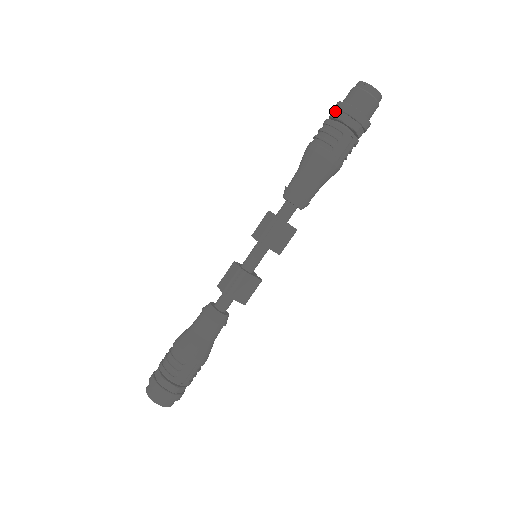
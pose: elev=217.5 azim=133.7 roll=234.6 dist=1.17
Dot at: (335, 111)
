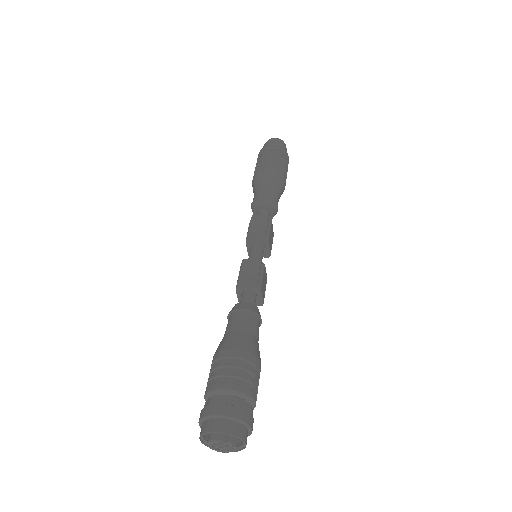
Dot at: (268, 151)
